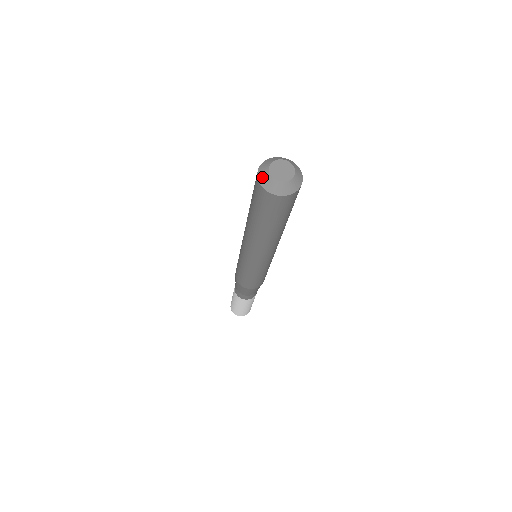
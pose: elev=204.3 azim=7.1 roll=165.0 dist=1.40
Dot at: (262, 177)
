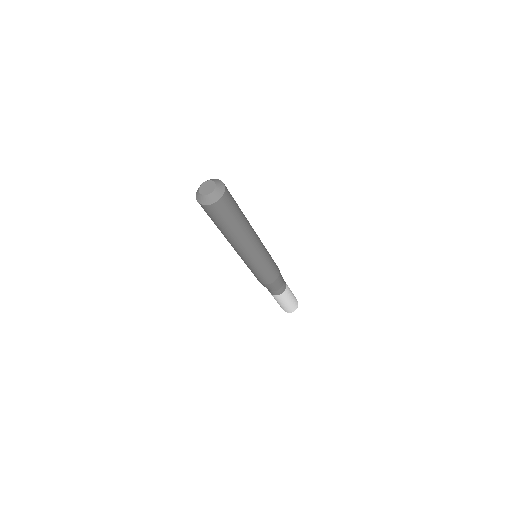
Dot at: (197, 190)
